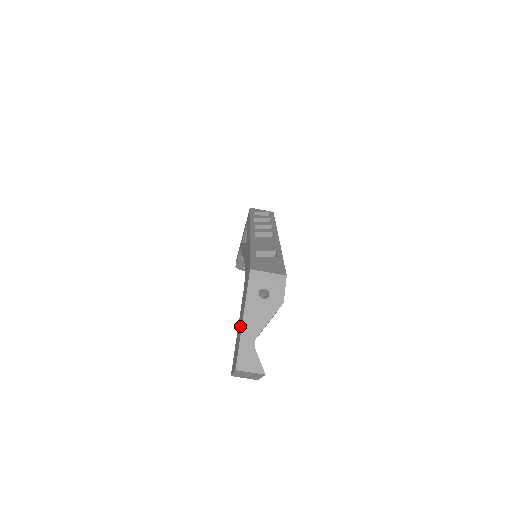
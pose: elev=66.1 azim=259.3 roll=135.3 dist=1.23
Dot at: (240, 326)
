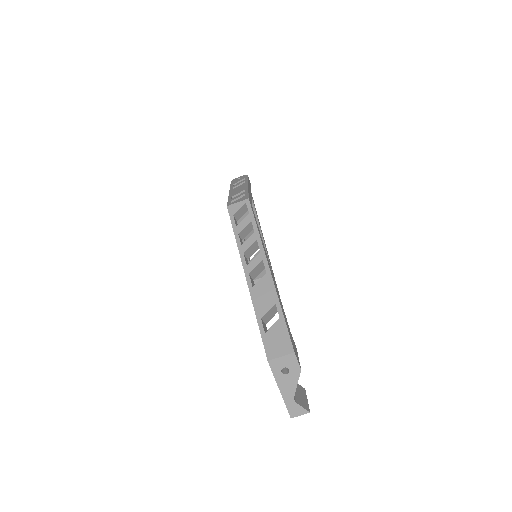
Dot at: occluded
